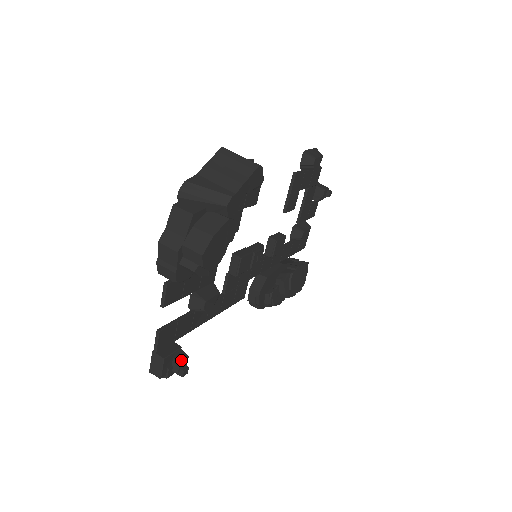
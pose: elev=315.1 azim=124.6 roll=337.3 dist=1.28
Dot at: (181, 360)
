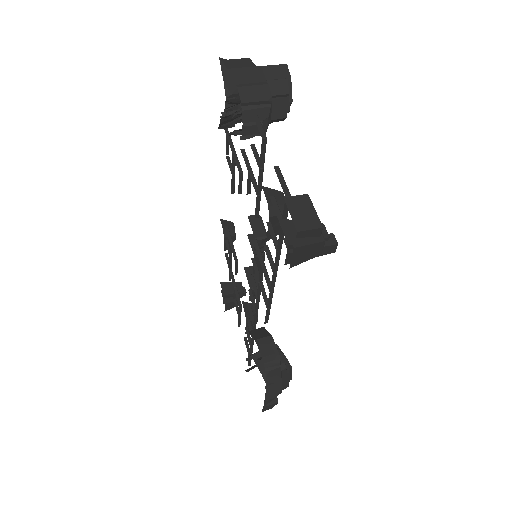
Dot at: occluded
